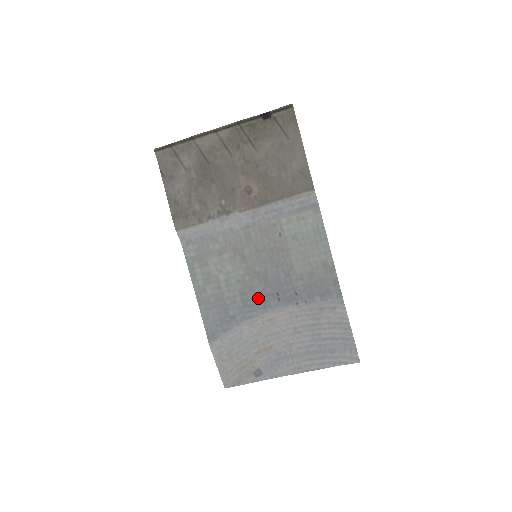
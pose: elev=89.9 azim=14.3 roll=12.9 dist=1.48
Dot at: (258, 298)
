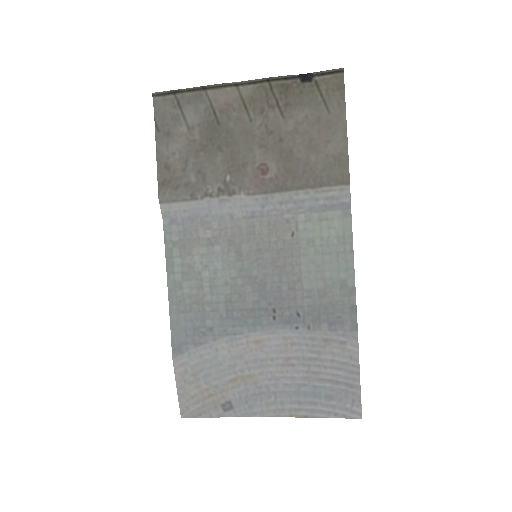
Dot at: (248, 311)
